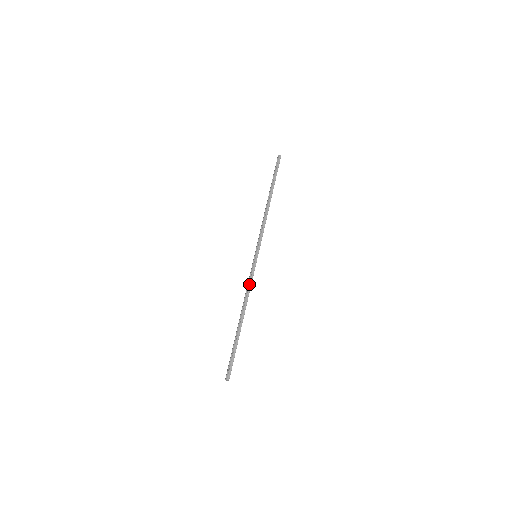
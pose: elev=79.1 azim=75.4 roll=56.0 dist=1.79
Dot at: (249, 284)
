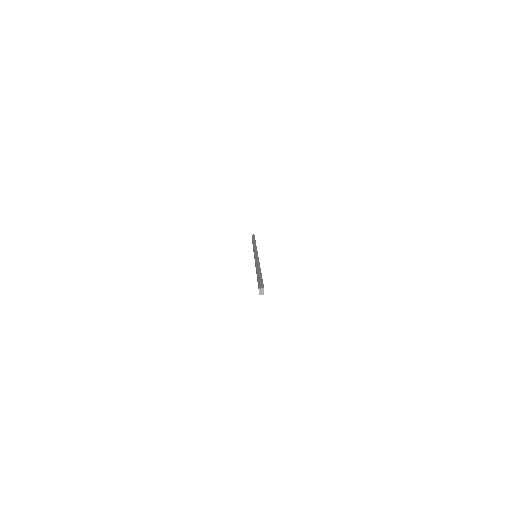
Dot at: (256, 260)
